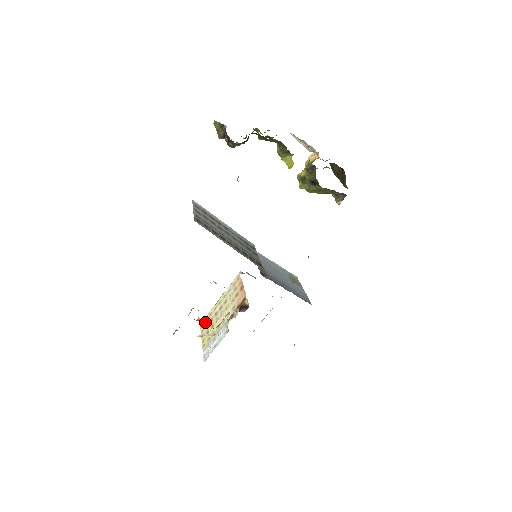
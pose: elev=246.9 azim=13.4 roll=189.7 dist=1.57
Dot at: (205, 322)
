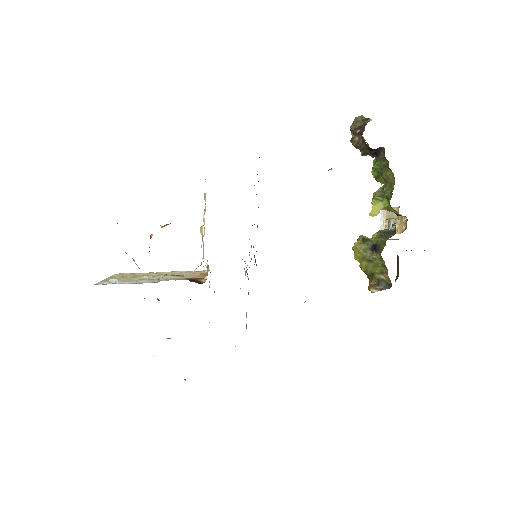
Dot at: (125, 274)
